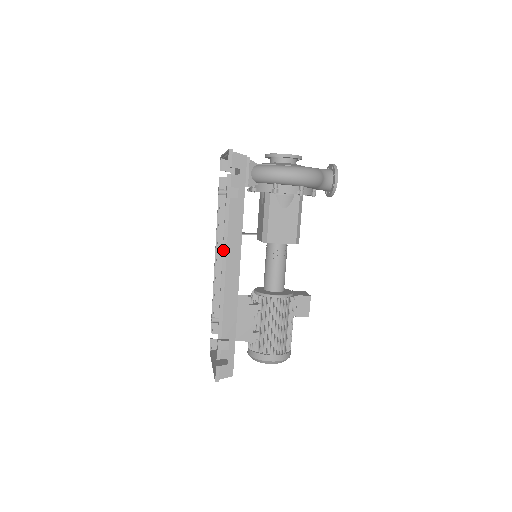
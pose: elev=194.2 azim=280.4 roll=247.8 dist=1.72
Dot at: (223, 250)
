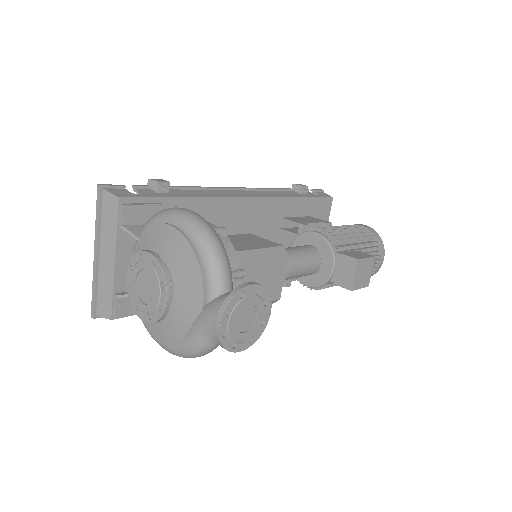
Dot at: occluded
